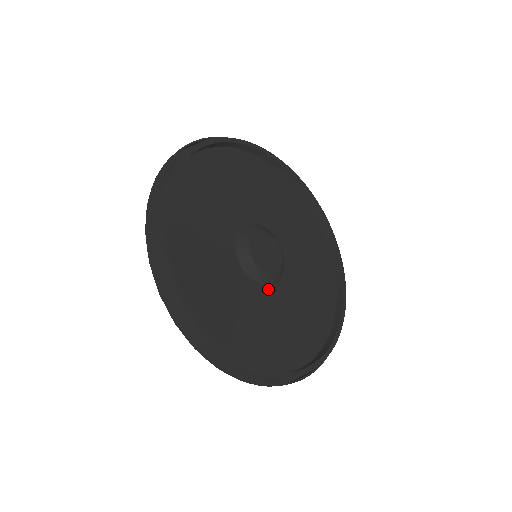
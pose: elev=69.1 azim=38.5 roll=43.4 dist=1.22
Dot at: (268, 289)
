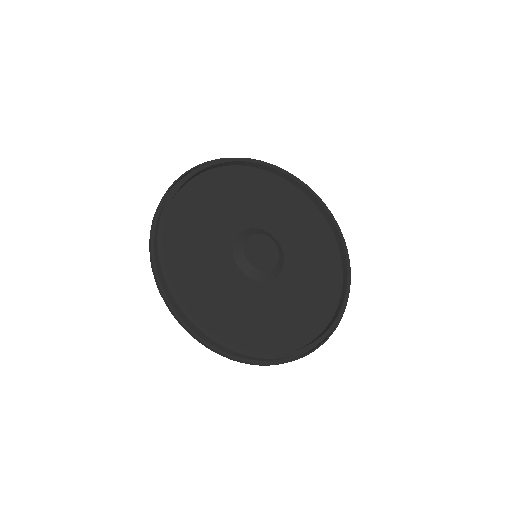
Dot at: (270, 283)
